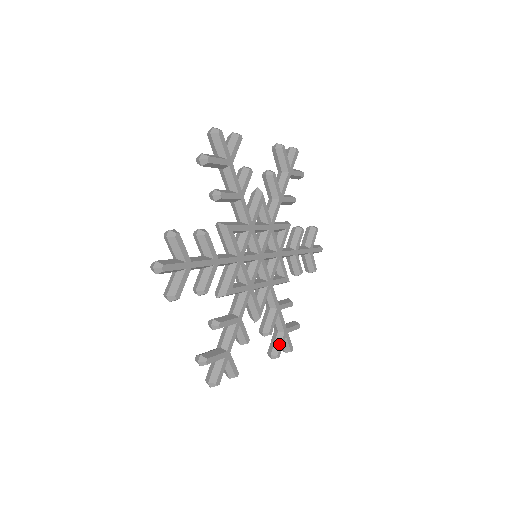
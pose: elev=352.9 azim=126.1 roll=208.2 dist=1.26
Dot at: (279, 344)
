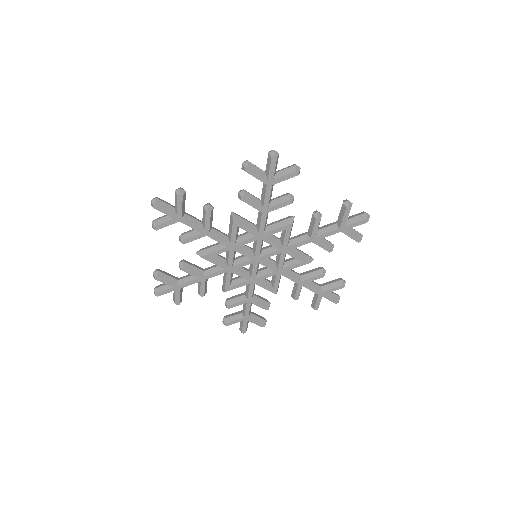
Dot at: (233, 319)
